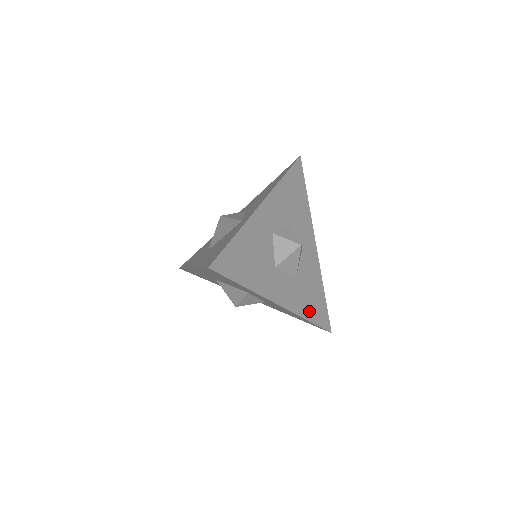
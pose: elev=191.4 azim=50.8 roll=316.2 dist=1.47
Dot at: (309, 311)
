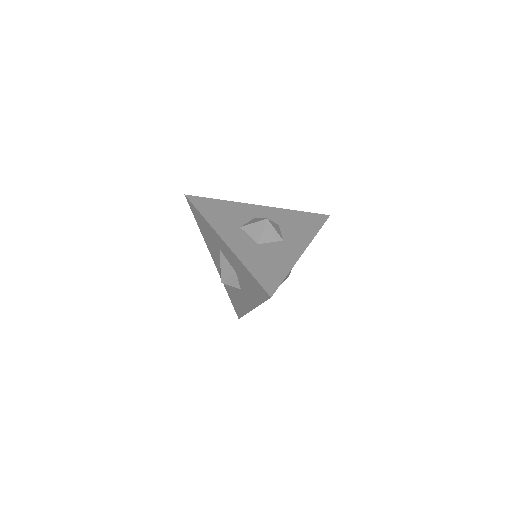
Dot at: (254, 266)
